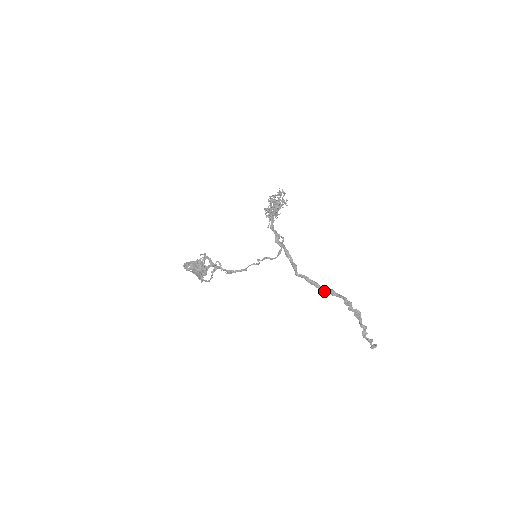
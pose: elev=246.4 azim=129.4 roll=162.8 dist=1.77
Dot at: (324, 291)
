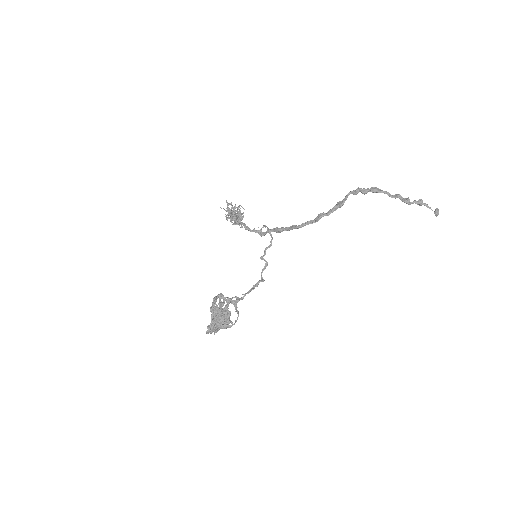
Dot at: (332, 211)
